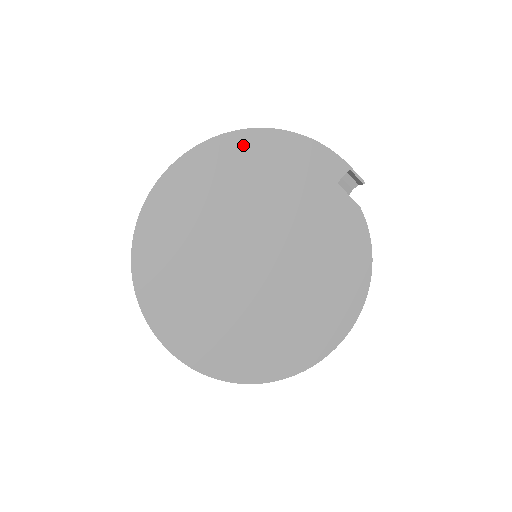
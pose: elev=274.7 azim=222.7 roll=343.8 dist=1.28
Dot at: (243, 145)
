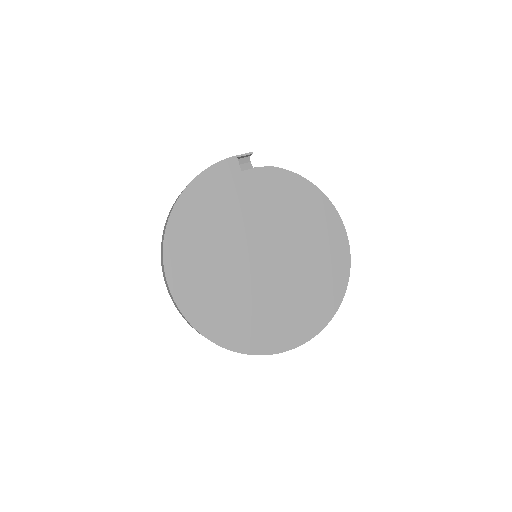
Dot at: (180, 223)
